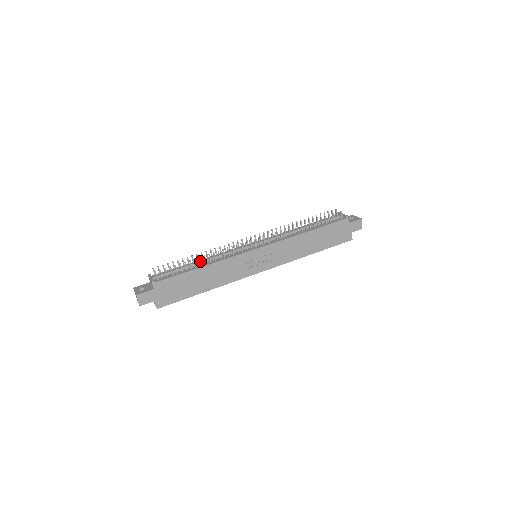
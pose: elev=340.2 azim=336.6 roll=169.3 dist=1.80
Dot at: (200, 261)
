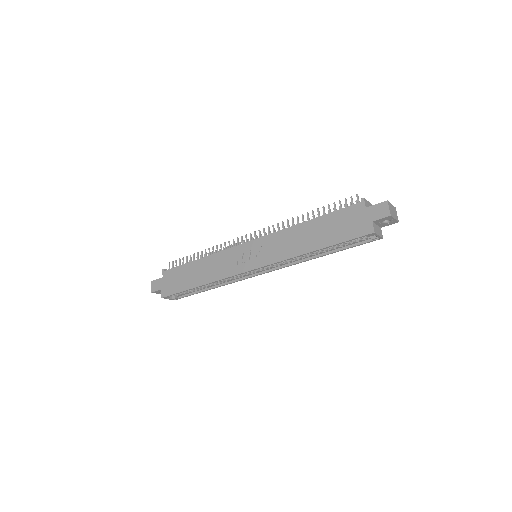
Dot at: (201, 255)
